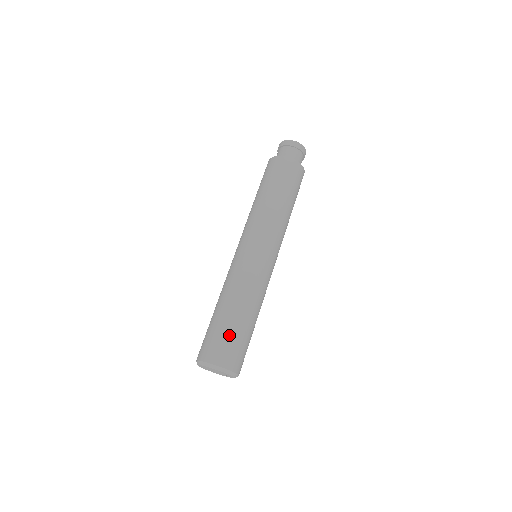
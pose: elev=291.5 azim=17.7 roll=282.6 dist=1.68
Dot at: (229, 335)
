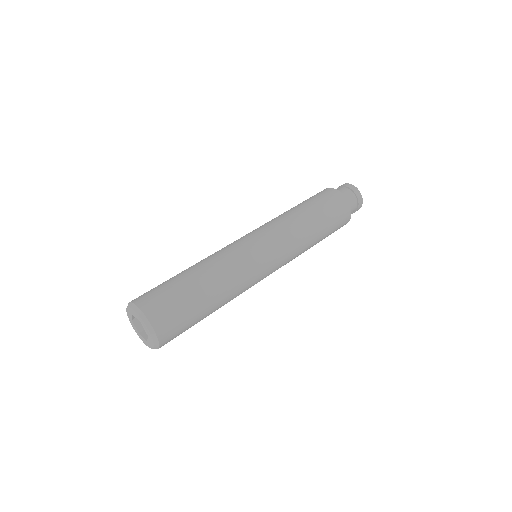
Dot at: (162, 283)
